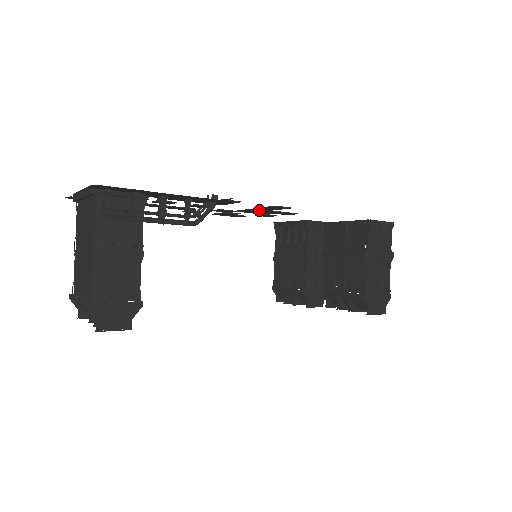
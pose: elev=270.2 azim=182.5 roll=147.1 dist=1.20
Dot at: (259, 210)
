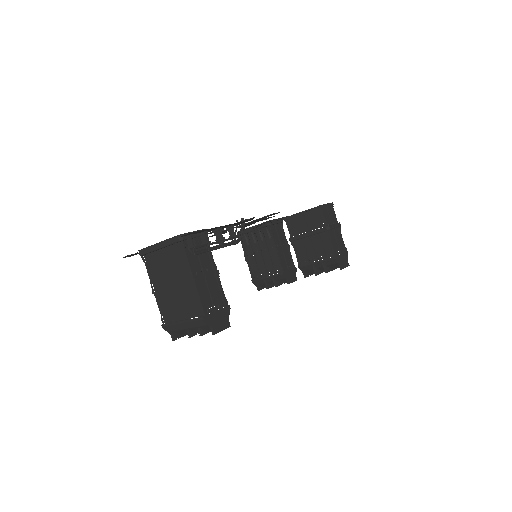
Dot at: occluded
